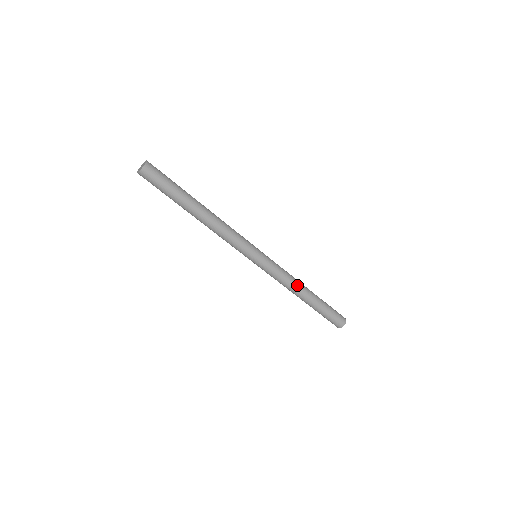
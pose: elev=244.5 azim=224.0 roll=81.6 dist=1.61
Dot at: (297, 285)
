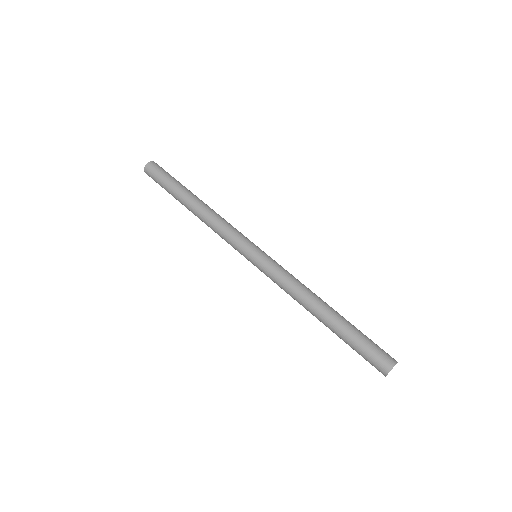
Dot at: (302, 301)
